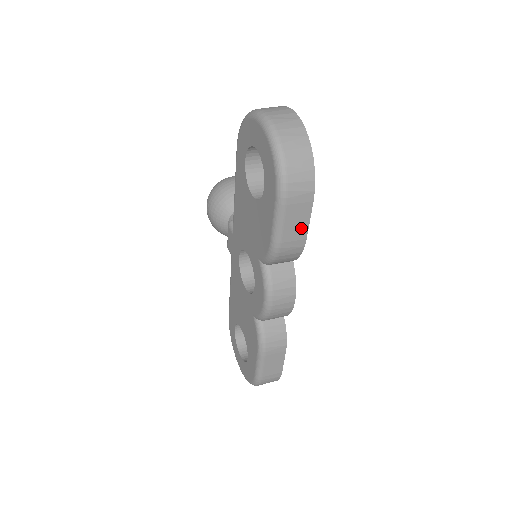
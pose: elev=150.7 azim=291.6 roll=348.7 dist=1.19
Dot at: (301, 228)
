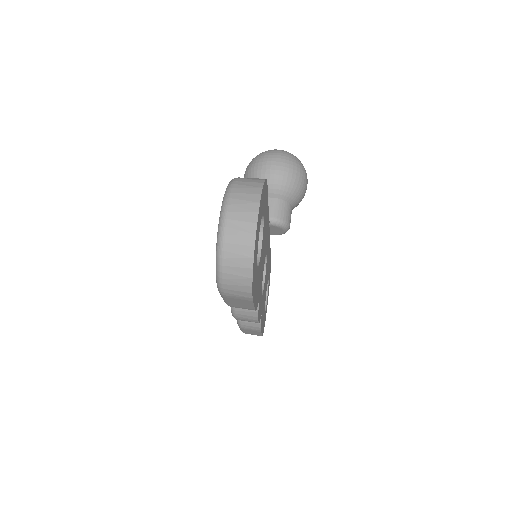
Dot at: (247, 306)
